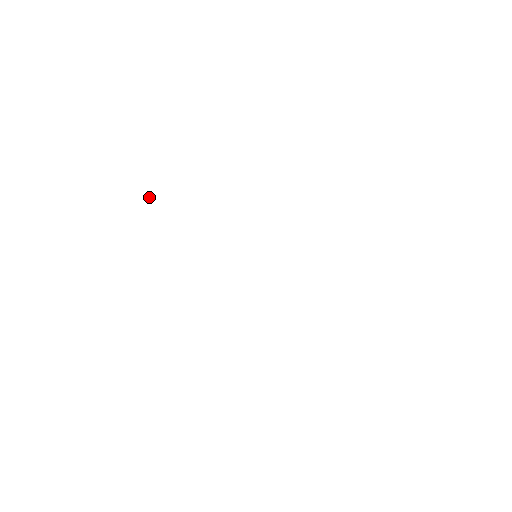
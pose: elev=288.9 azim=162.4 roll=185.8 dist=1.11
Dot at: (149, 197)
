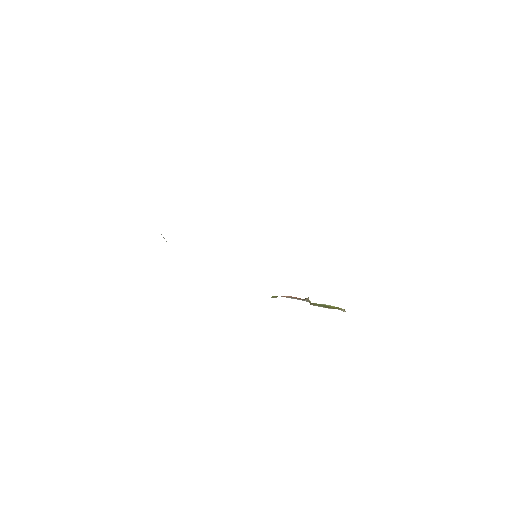
Dot at: occluded
